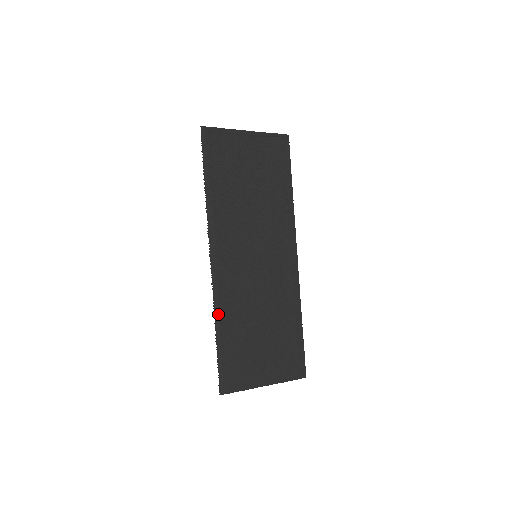
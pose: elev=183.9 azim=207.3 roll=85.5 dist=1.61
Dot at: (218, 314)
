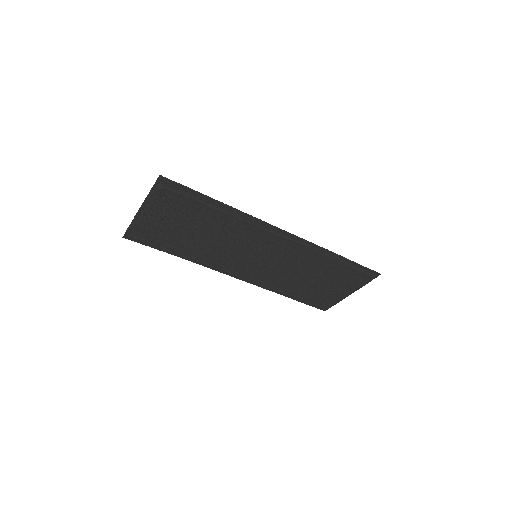
Dot at: (275, 291)
